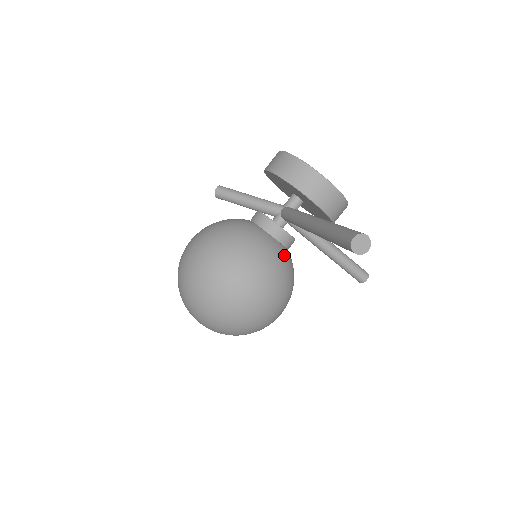
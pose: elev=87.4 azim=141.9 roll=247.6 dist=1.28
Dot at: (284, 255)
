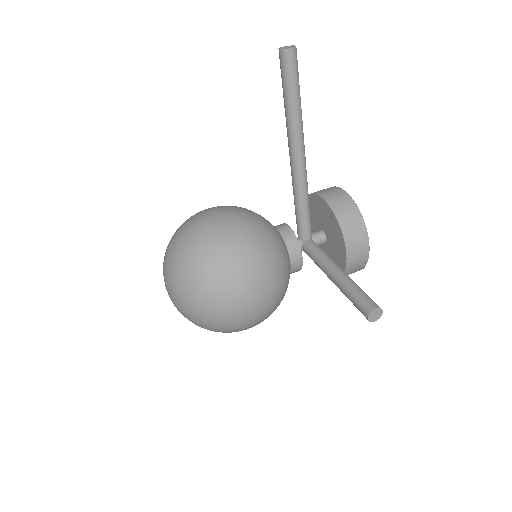
Dot at: (276, 232)
